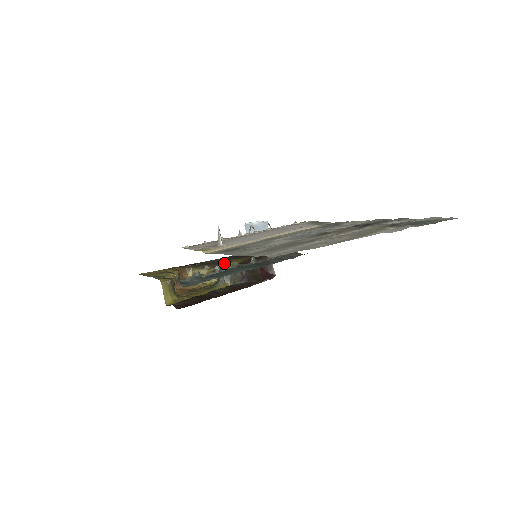
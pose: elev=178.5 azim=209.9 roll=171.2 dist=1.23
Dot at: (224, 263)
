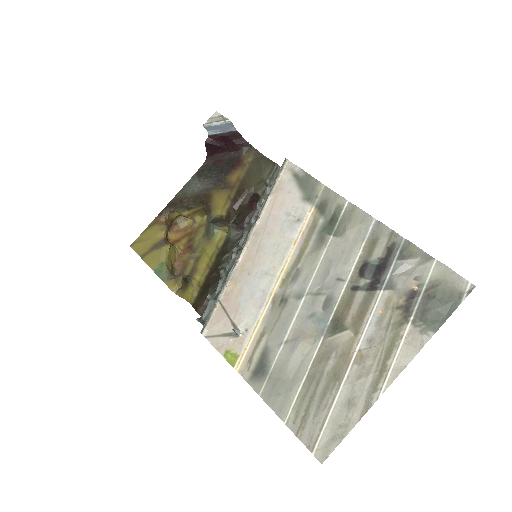
Dot at: (210, 211)
